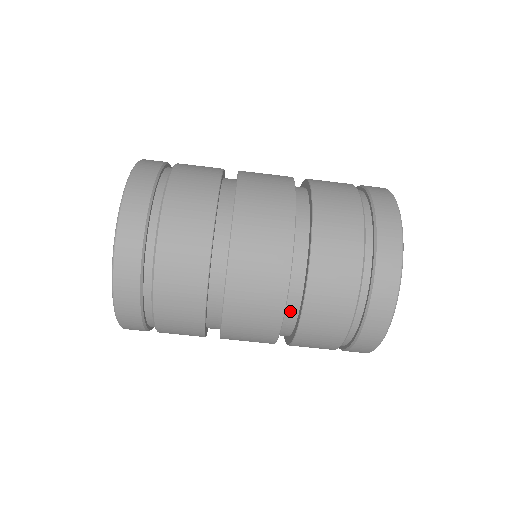
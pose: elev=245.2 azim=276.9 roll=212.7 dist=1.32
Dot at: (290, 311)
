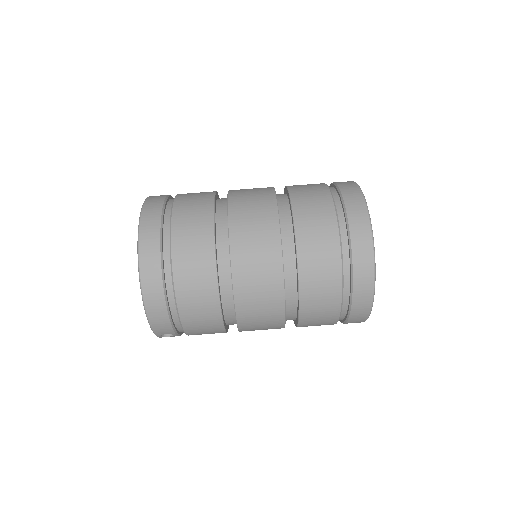
Dot at: (290, 285)
